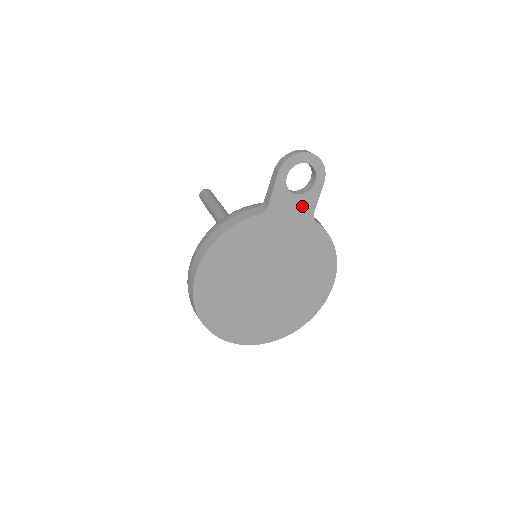
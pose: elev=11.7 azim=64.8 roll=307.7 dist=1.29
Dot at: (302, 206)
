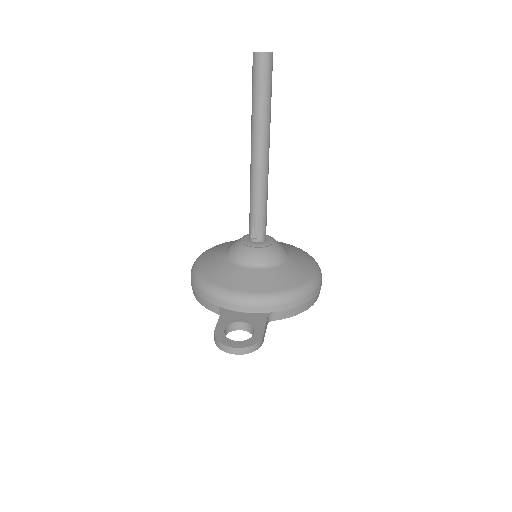
Dot at: occluded
